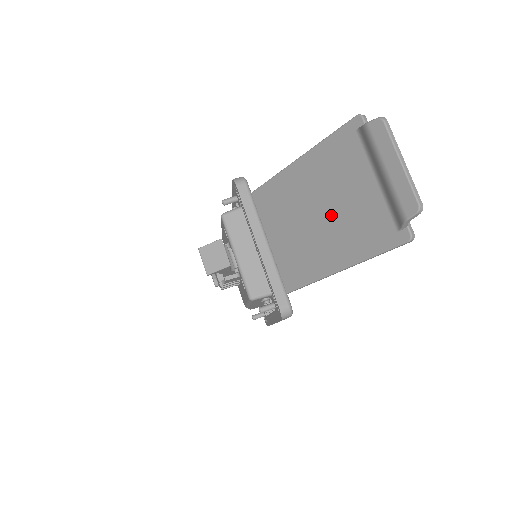
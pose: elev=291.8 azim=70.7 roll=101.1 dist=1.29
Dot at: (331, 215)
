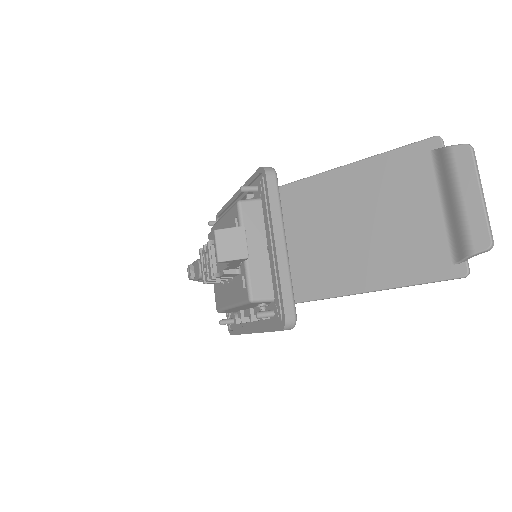
Dot at: (376, 231)
